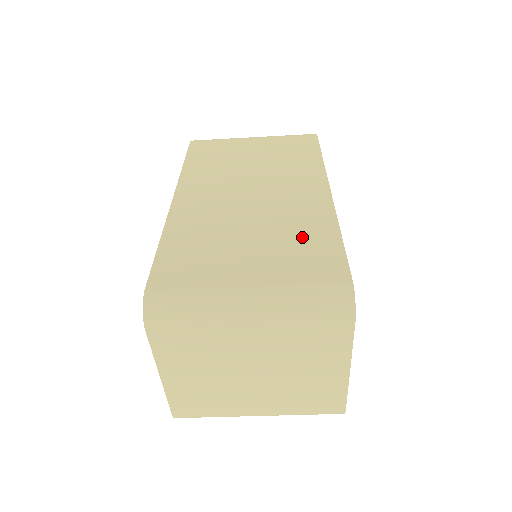
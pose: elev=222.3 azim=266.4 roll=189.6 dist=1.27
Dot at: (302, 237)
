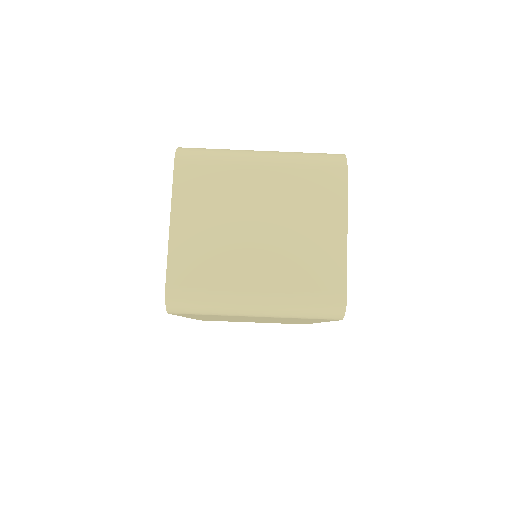
Dot at: occluded
